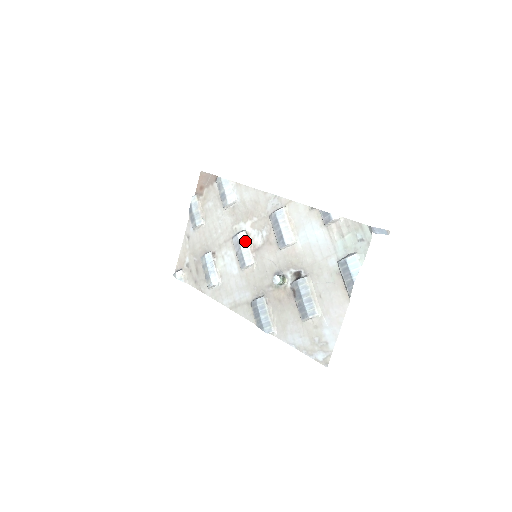
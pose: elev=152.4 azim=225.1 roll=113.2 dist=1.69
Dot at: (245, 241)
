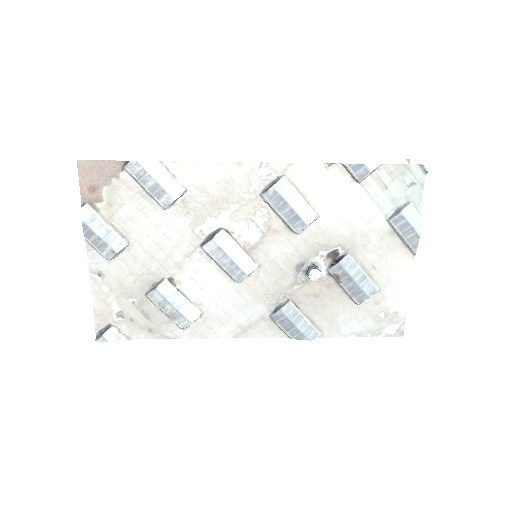
Dot at: (231, 243)
